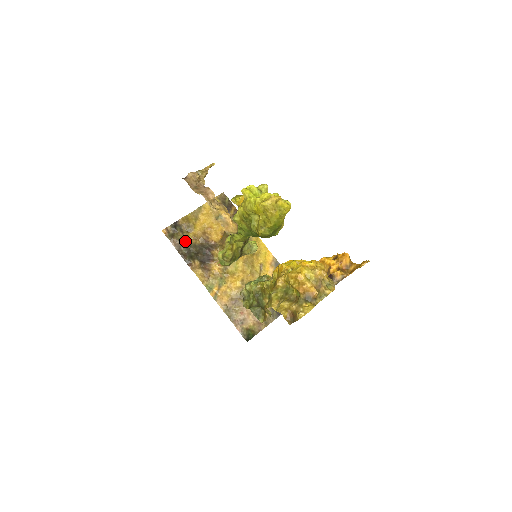
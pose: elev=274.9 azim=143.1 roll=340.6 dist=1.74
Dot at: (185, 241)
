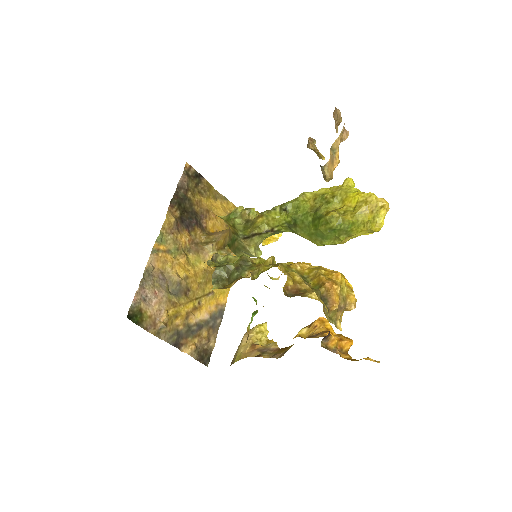
Dot at: (190, 192)
